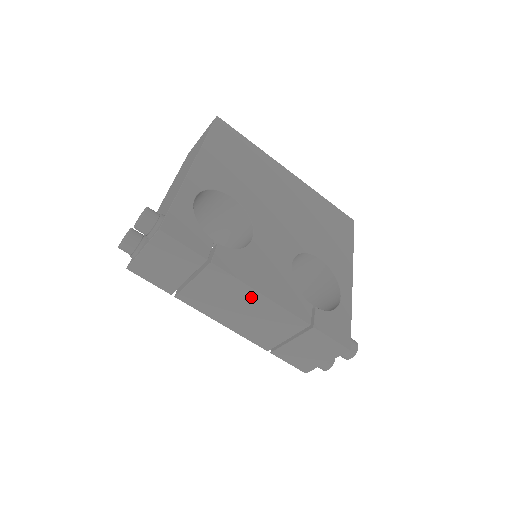
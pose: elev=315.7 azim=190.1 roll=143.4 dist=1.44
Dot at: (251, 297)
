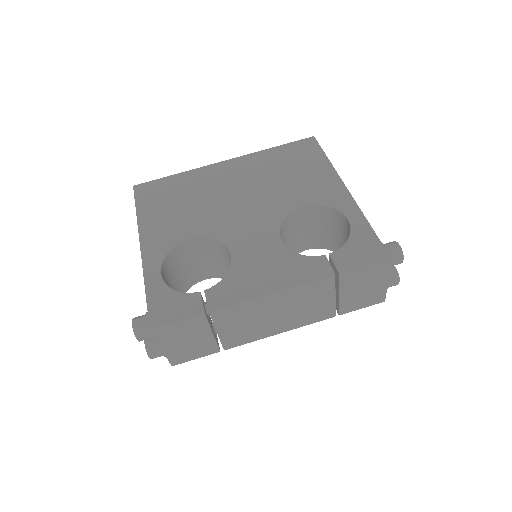
Dot at: (268, 302)
